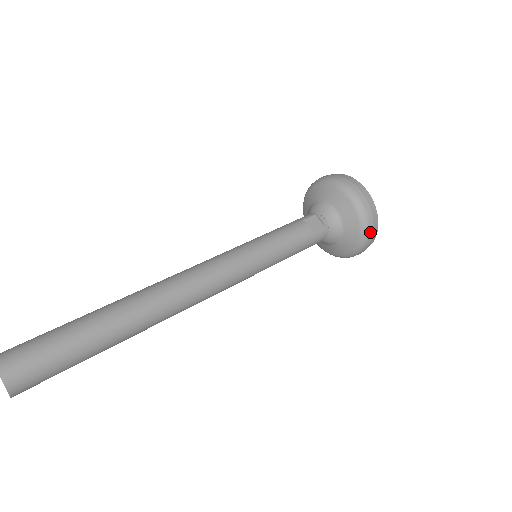
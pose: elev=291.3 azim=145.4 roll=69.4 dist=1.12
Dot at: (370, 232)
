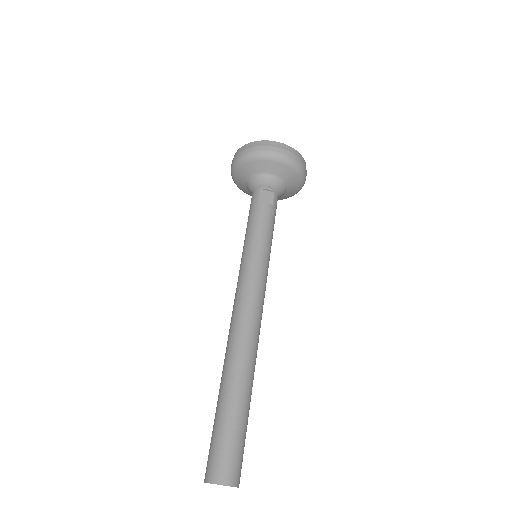
Dot at: (305, 171)
